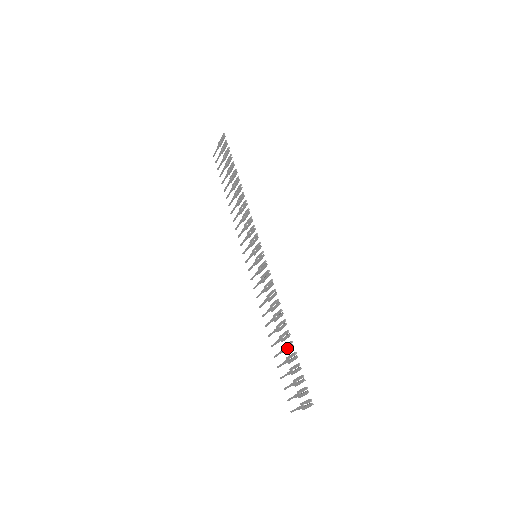
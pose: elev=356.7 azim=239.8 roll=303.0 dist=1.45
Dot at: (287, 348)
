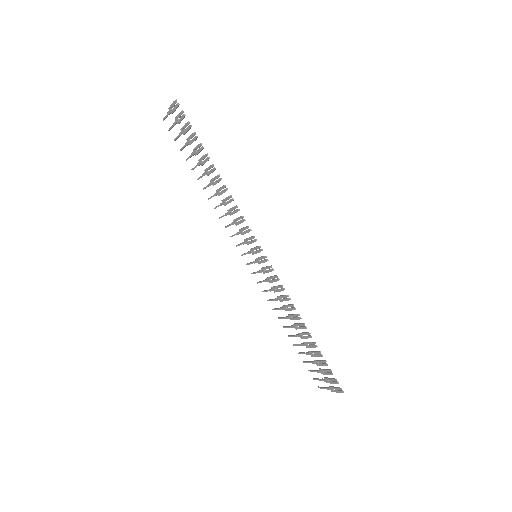
Dot at: (309, 346)
